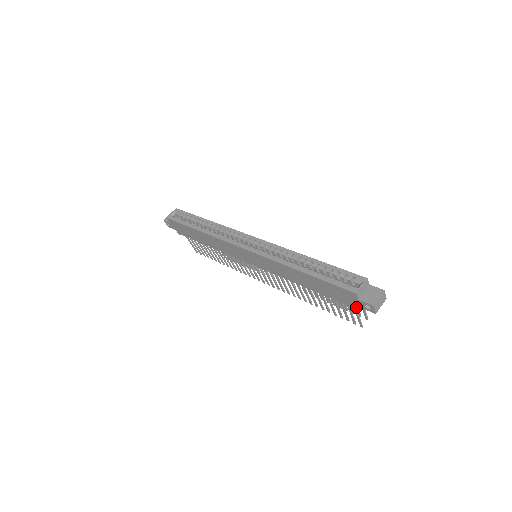
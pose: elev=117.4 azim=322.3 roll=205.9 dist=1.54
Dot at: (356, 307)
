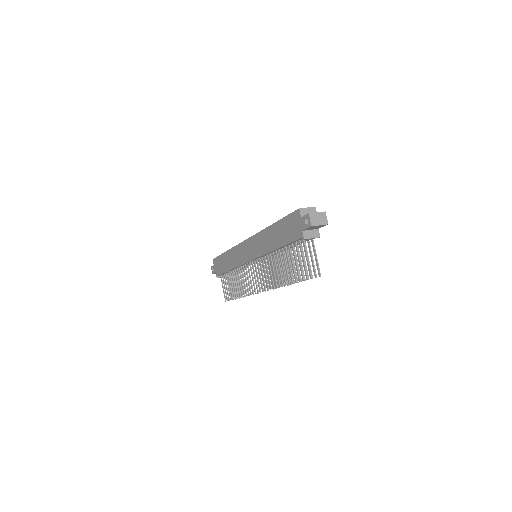
Dot at: (301, 234)
